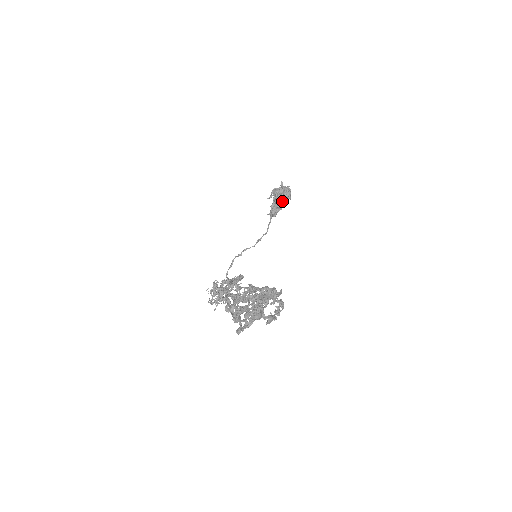
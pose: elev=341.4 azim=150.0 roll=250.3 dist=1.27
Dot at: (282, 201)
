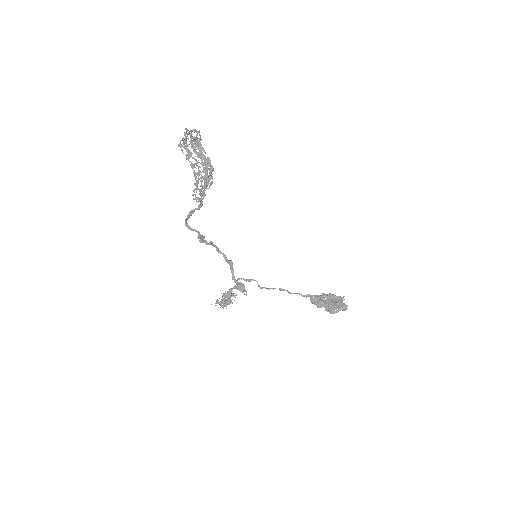
Dot at: (329, 303)
